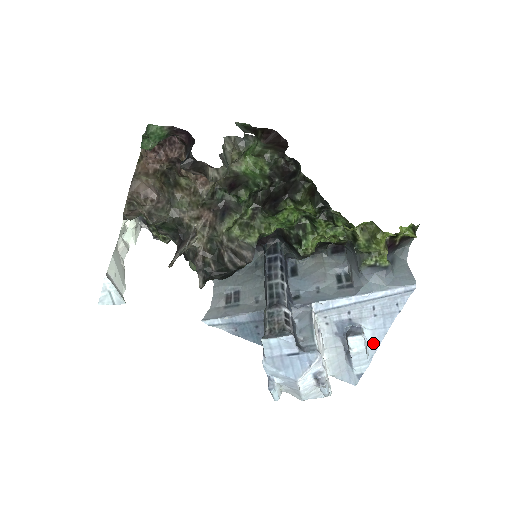
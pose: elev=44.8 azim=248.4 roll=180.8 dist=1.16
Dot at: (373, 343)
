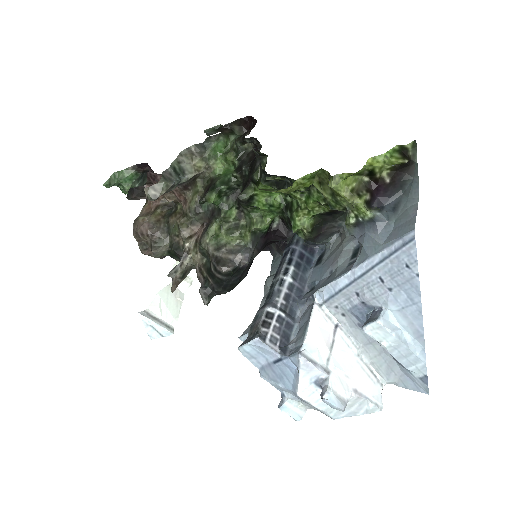
Dot at: (412, 329)
